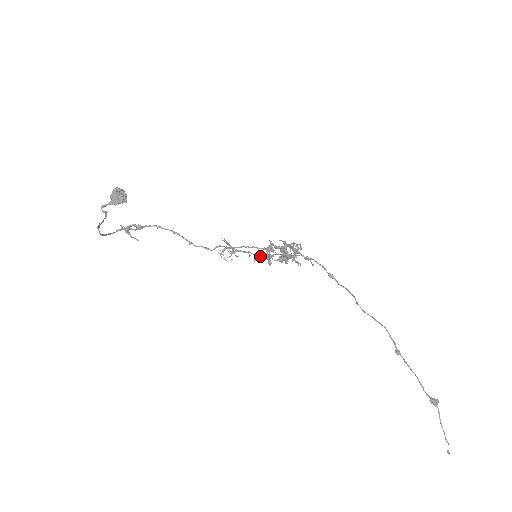
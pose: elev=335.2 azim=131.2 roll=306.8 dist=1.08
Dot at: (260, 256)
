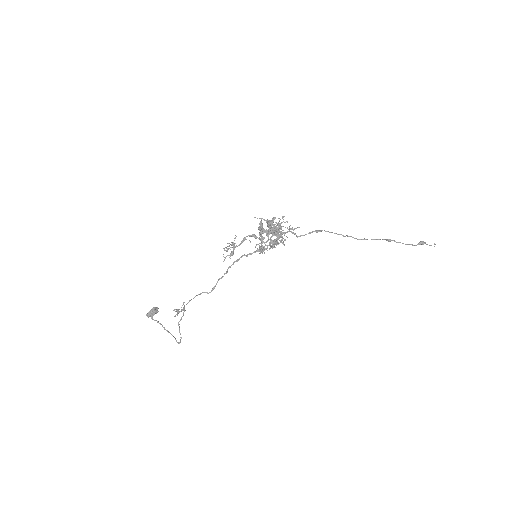
Dot at: (256, 245)
